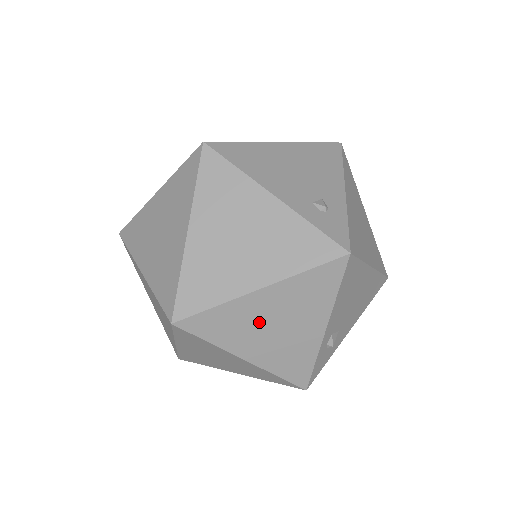
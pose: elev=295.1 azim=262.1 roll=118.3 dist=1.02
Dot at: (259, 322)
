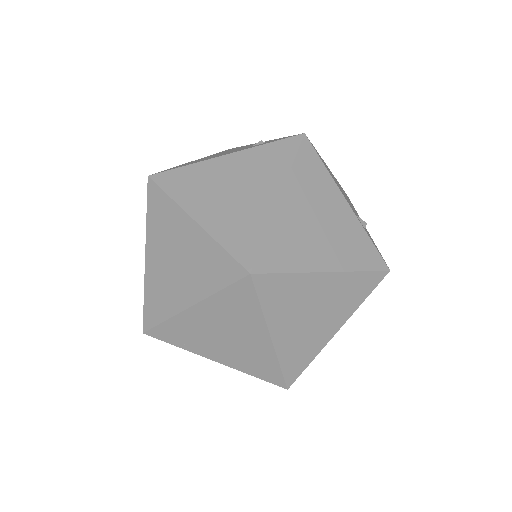
Dot at: (304, 228)
